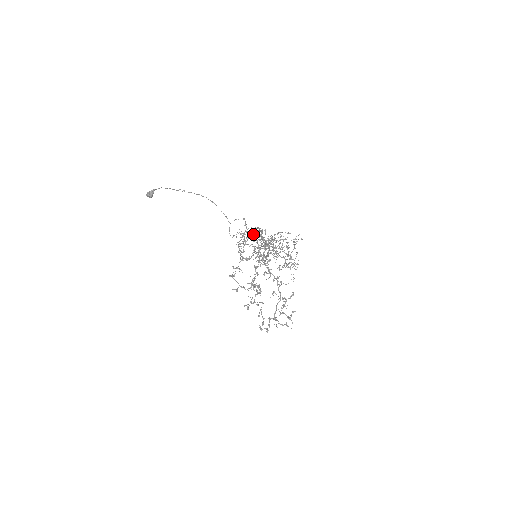
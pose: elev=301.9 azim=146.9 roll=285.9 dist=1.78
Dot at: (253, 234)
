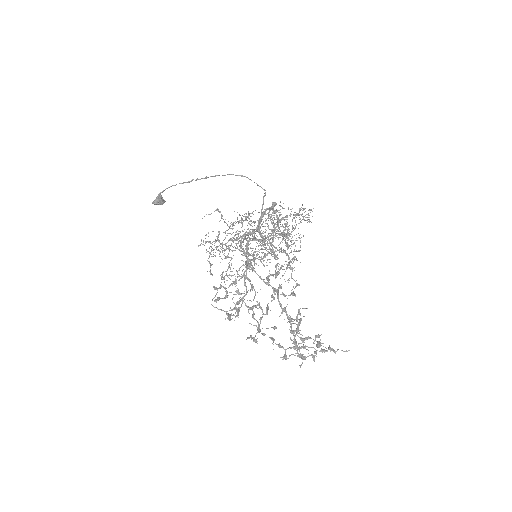
Dot at: occluded
